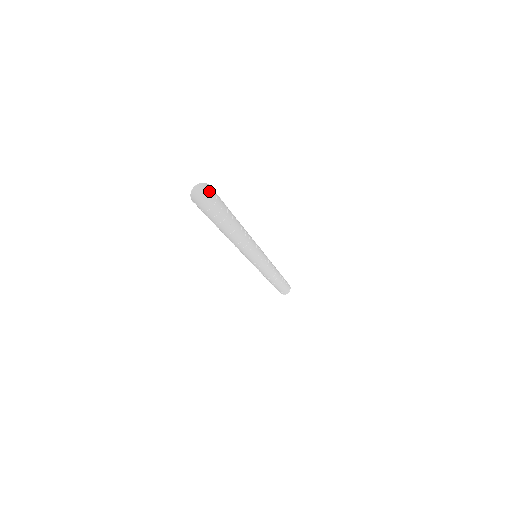
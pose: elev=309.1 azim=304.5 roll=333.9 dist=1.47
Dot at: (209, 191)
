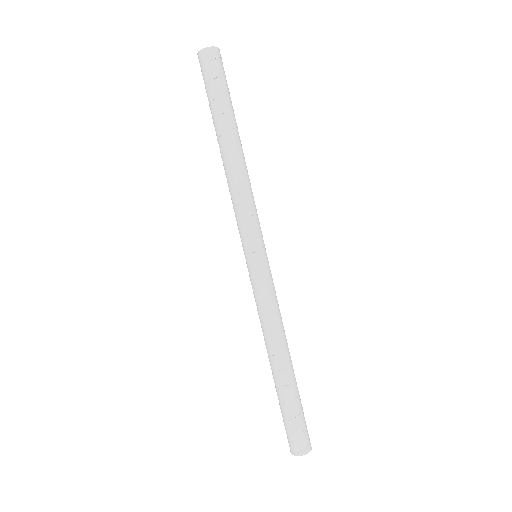
Dot at: occluded
